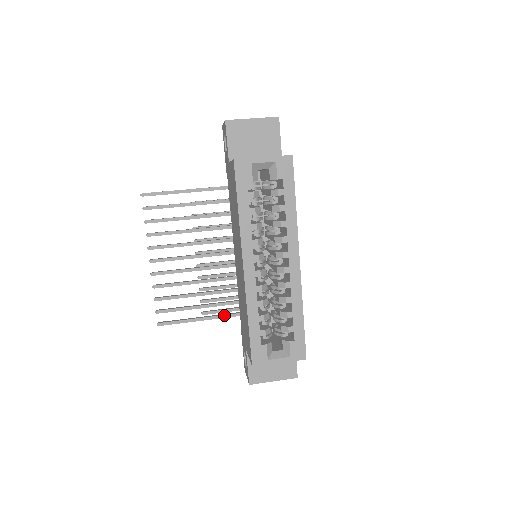
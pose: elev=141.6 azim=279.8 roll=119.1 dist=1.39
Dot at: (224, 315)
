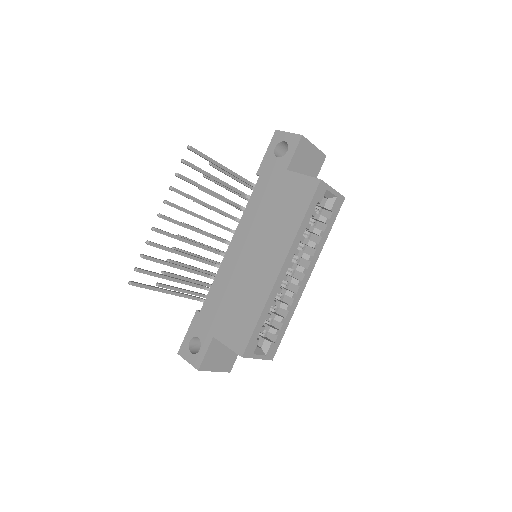
Dot at: (186, 295)
